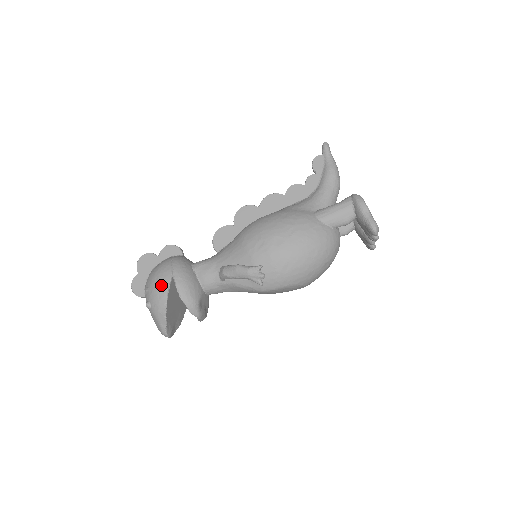
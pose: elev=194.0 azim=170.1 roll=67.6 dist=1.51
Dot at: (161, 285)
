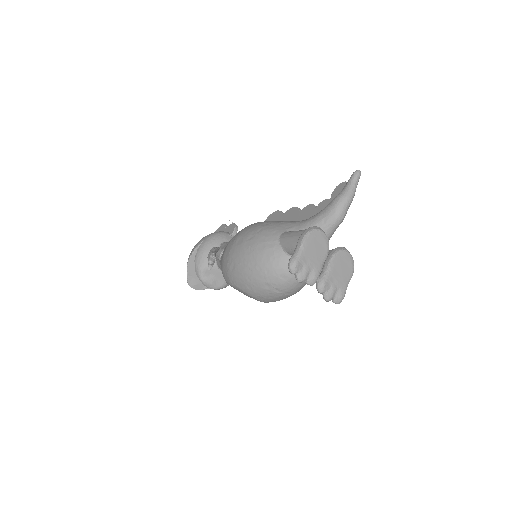
Dot at: (196, 244)
